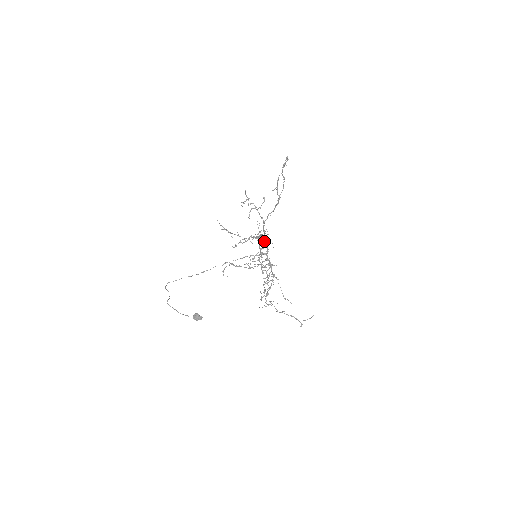
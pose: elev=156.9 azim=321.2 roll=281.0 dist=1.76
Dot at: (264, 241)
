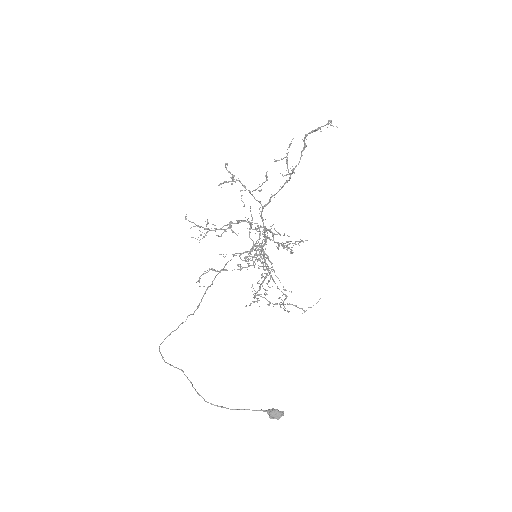
Dot at: occluded
